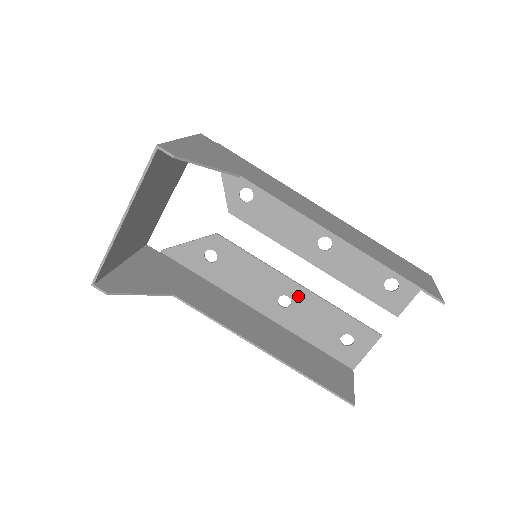
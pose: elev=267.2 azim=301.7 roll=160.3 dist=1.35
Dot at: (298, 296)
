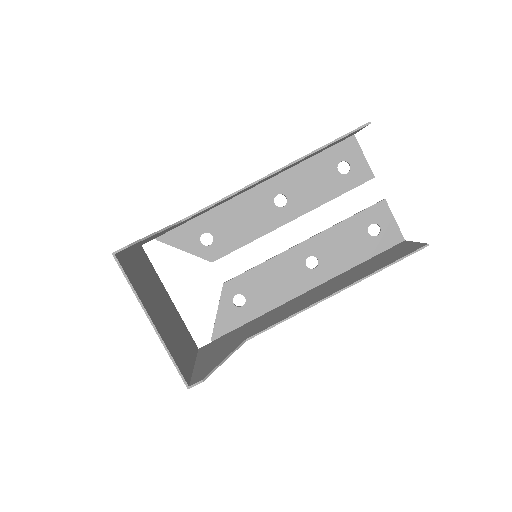
Dot at: (313, 248)
